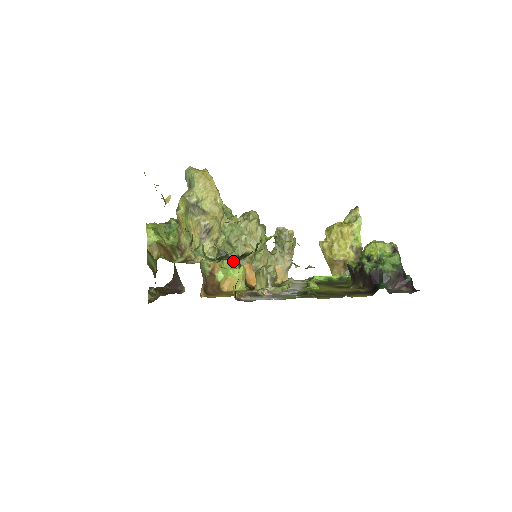
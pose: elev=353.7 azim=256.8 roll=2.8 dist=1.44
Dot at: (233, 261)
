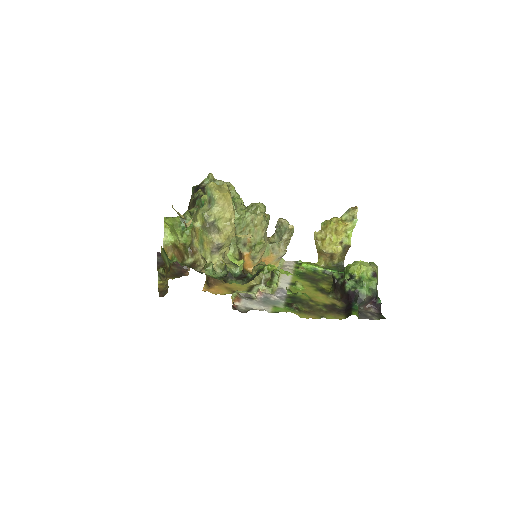
Dot at: (235, 251)
